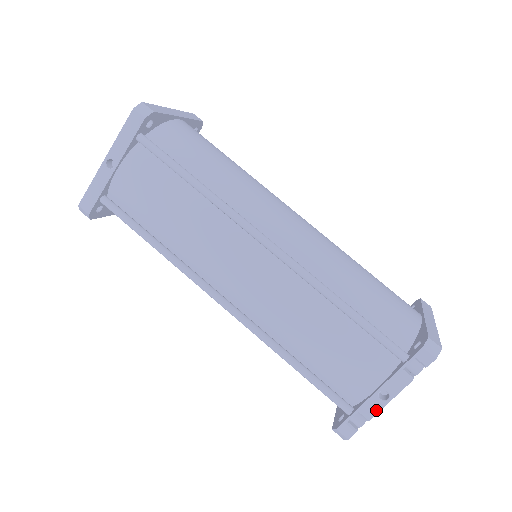
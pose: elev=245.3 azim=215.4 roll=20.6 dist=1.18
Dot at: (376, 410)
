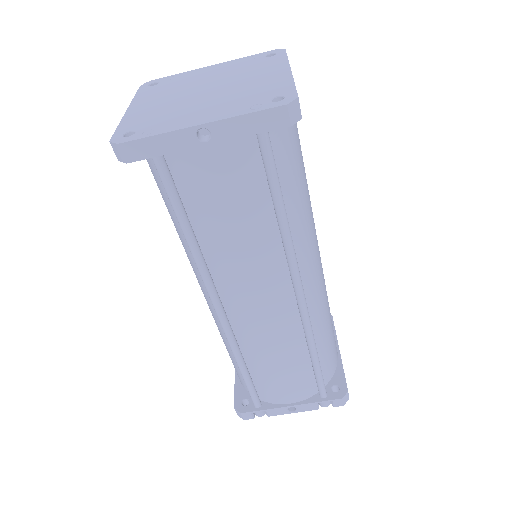
Dot at: (279, 414)
